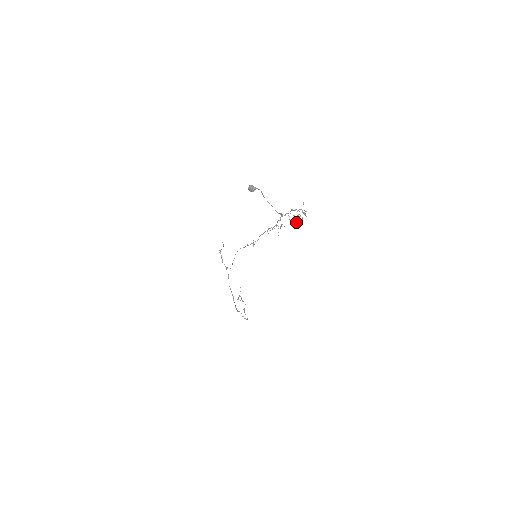
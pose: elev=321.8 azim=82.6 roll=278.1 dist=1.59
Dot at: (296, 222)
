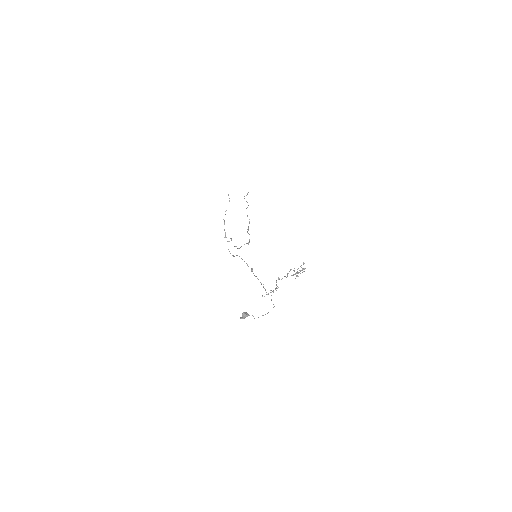
Dot at: occluded
